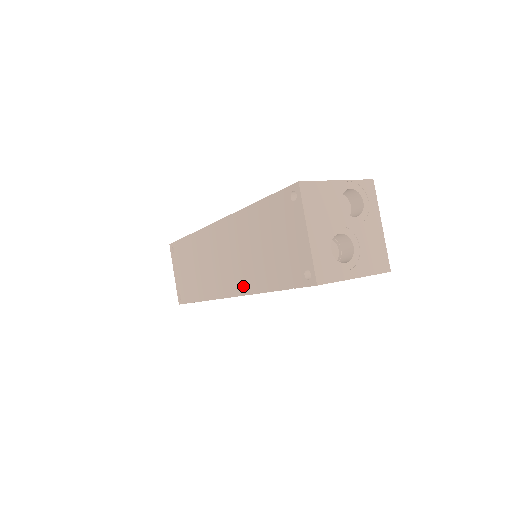
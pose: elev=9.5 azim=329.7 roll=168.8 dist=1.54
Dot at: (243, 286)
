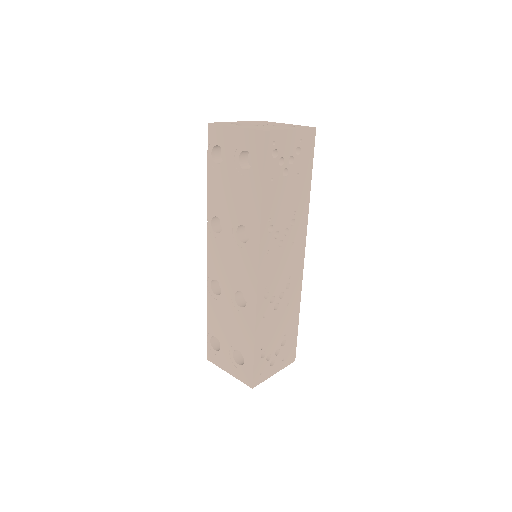
Dot at: occluded
